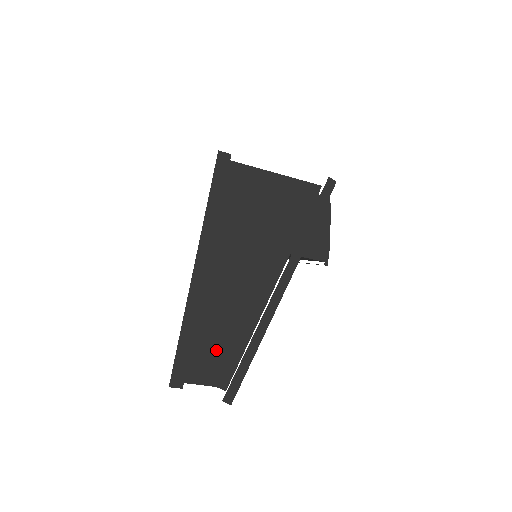
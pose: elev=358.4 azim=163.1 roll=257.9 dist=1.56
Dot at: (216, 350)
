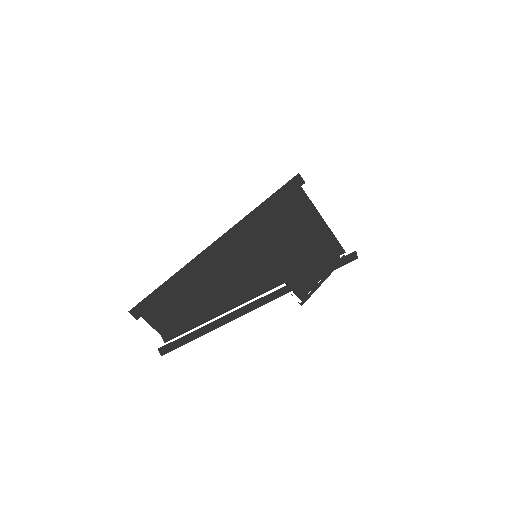
Dot at: (181, 310)
